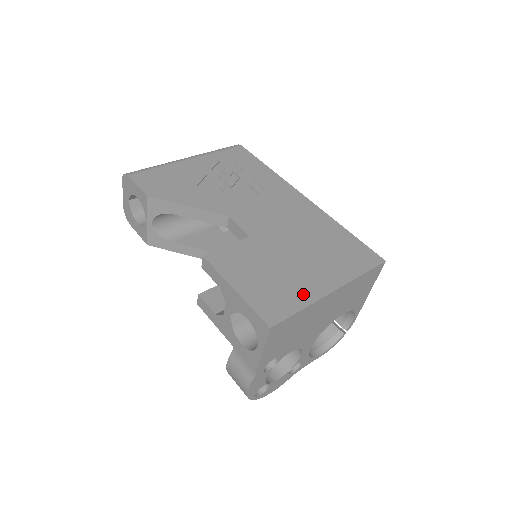
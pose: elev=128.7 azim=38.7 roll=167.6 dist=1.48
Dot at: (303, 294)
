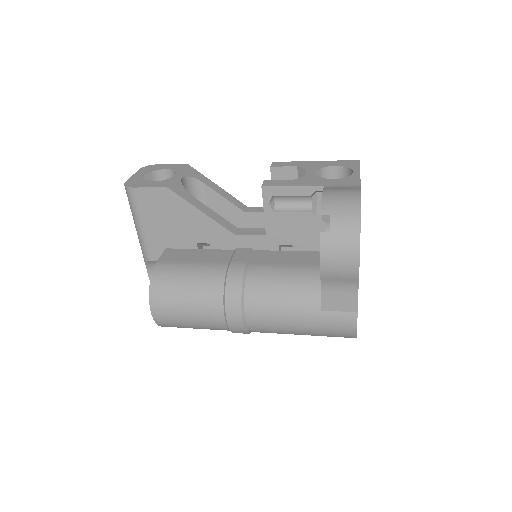
Dot at: occluded
